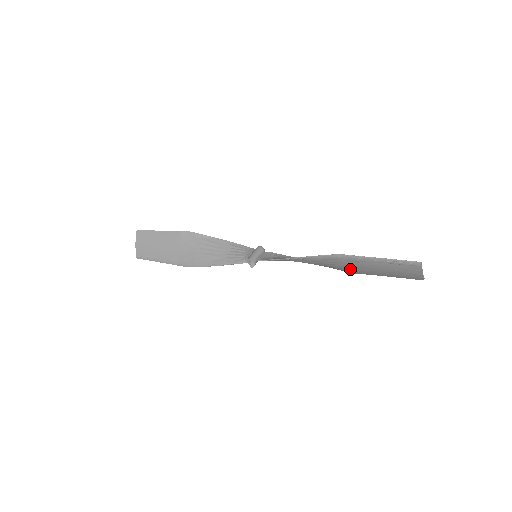
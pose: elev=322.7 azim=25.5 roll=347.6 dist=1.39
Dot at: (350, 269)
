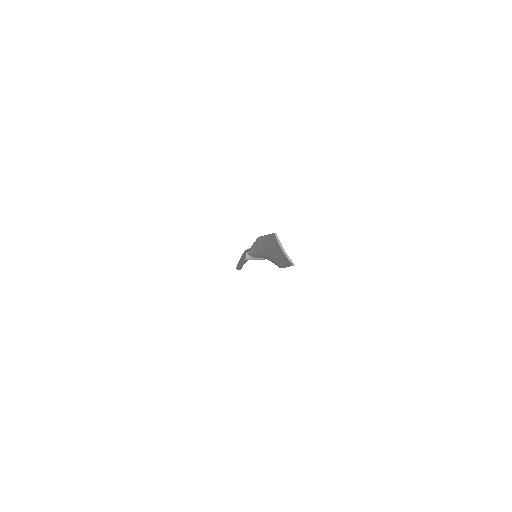
Dot at: (273, 259)
